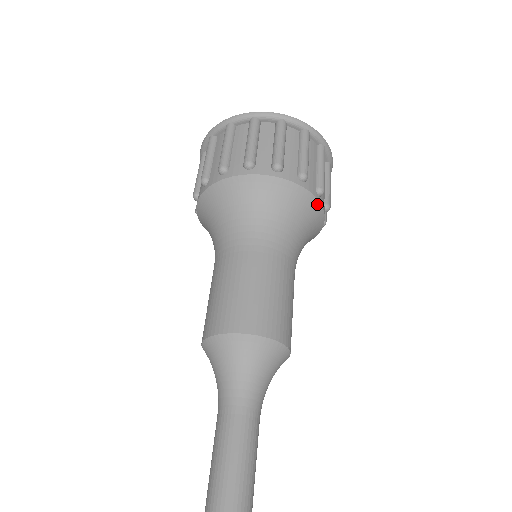
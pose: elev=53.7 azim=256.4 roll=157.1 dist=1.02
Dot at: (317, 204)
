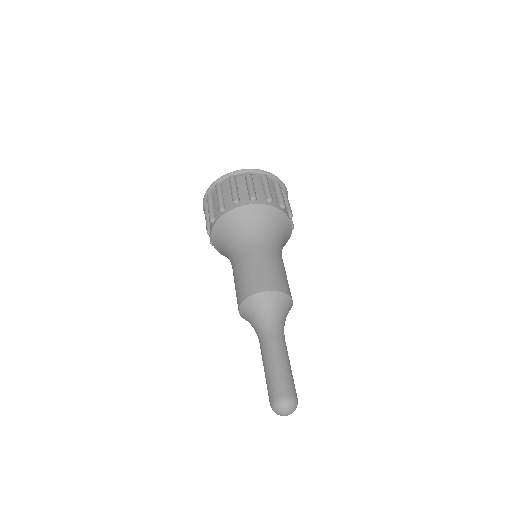
Dot at: (290, 223)
